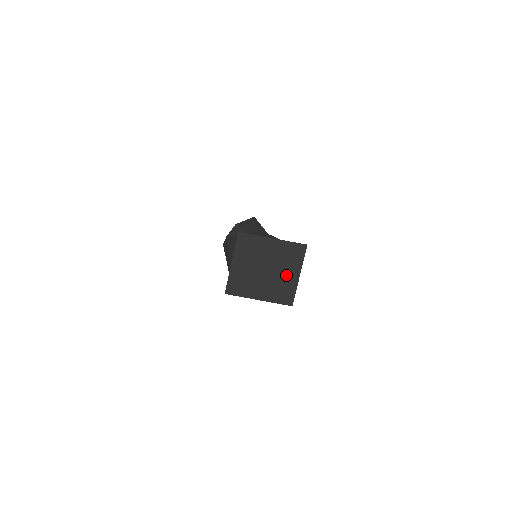
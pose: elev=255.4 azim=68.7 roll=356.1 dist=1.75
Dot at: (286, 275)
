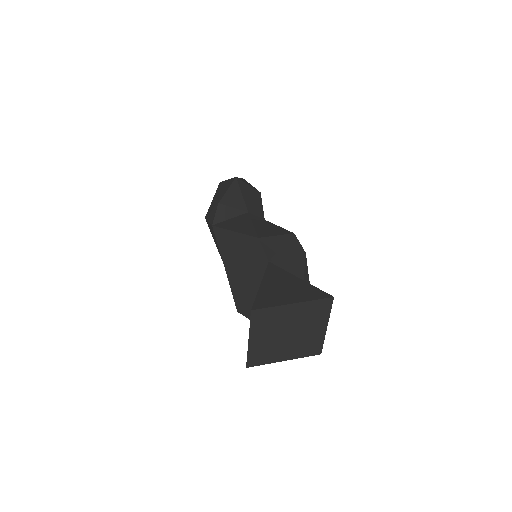
Dot at: (312, 331)
